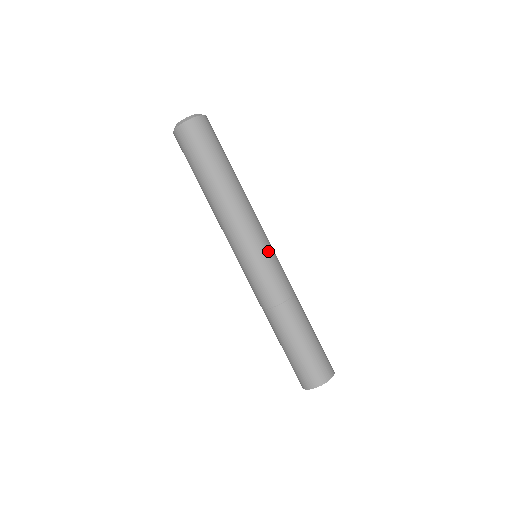
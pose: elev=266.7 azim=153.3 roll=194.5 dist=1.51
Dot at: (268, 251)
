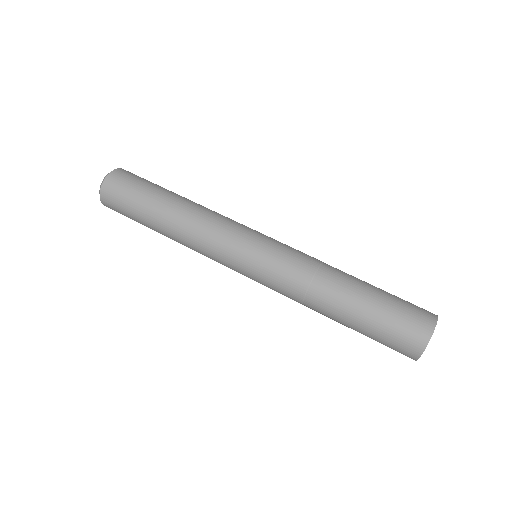
Dot at: (256, 244)
